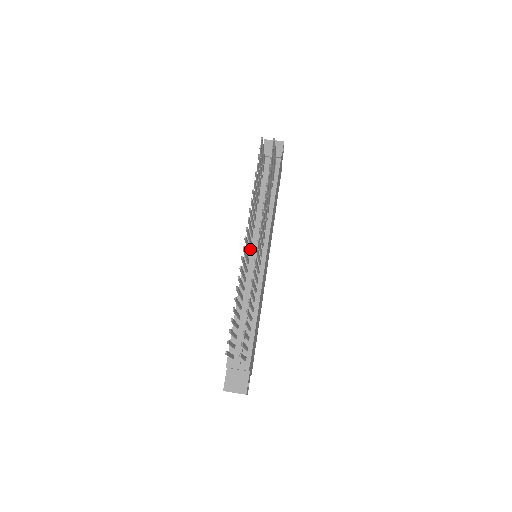
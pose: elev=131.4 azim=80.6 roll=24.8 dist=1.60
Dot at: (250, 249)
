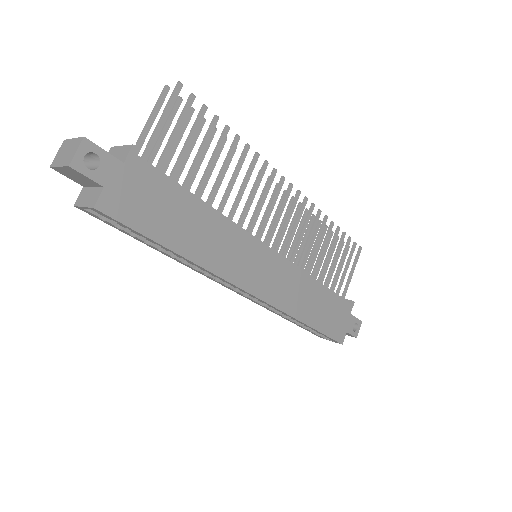
Dot at: occluded
